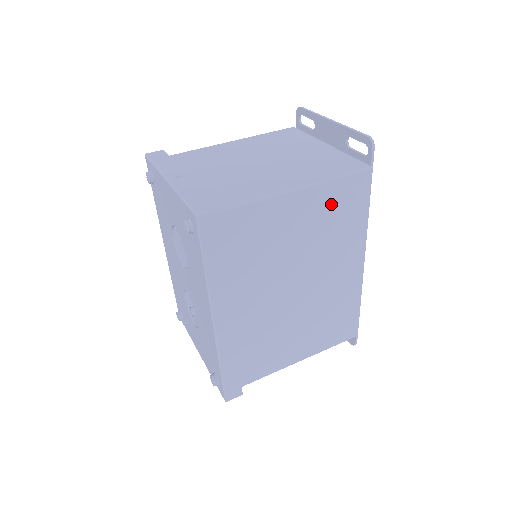
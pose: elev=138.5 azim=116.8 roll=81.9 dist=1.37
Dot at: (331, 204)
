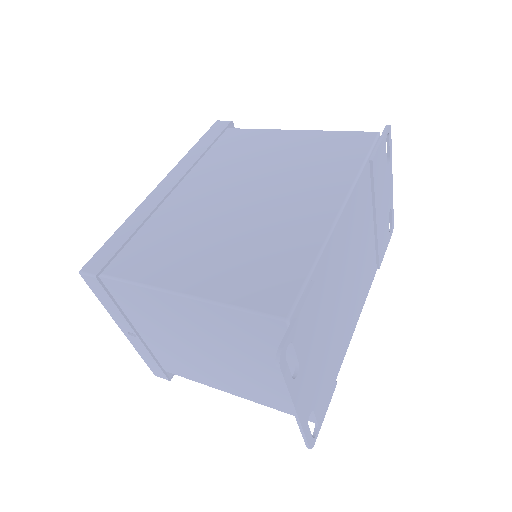
Dot at: (322, 145)
